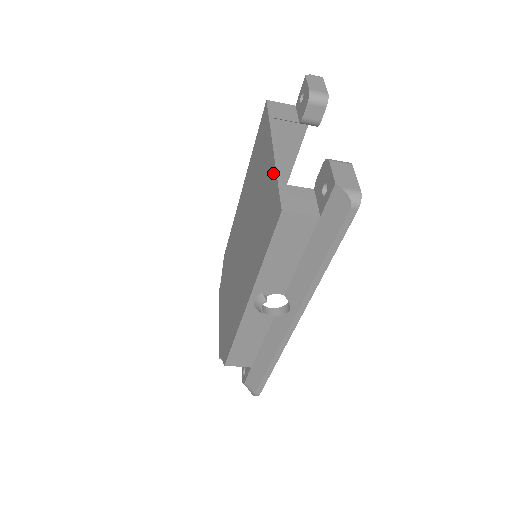
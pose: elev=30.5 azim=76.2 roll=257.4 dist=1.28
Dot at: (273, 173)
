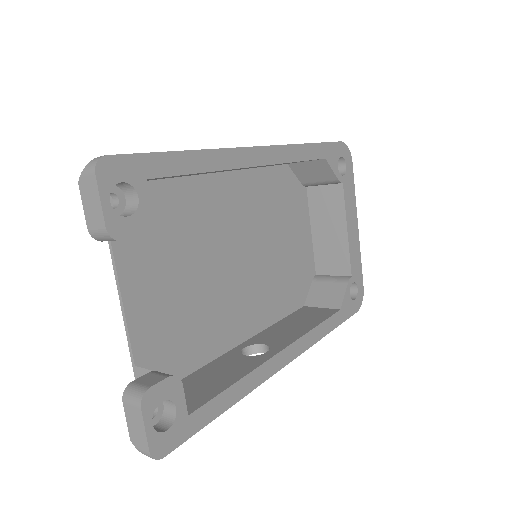
Dot at: (134, 334)
